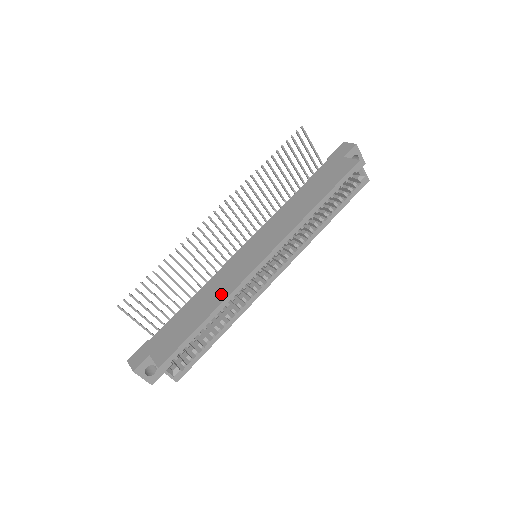
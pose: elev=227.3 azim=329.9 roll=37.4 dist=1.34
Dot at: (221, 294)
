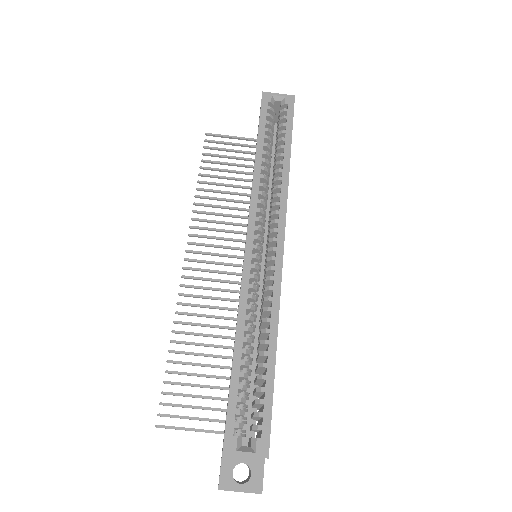
Dot at: occluded
